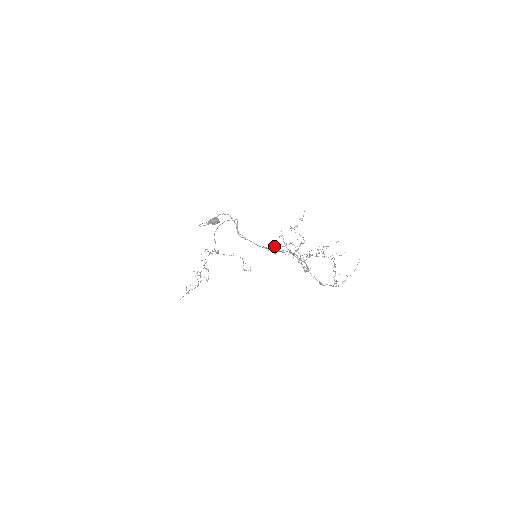
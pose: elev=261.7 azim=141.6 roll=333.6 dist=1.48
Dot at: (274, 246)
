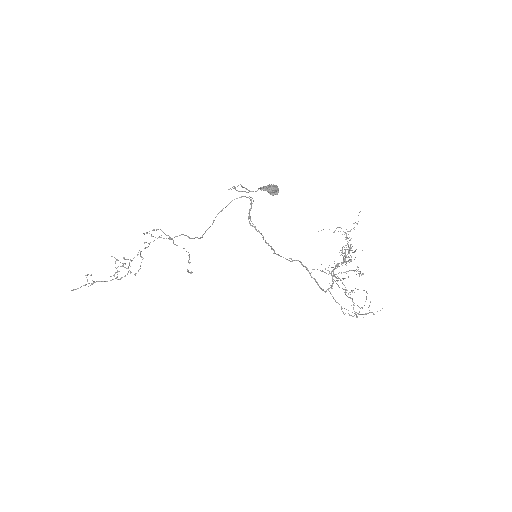
Dot at: occluded
